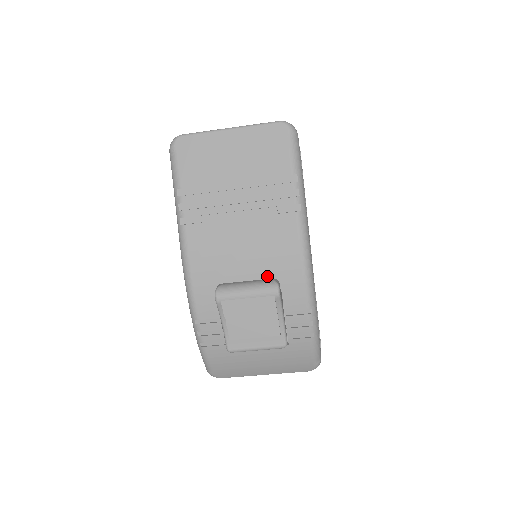
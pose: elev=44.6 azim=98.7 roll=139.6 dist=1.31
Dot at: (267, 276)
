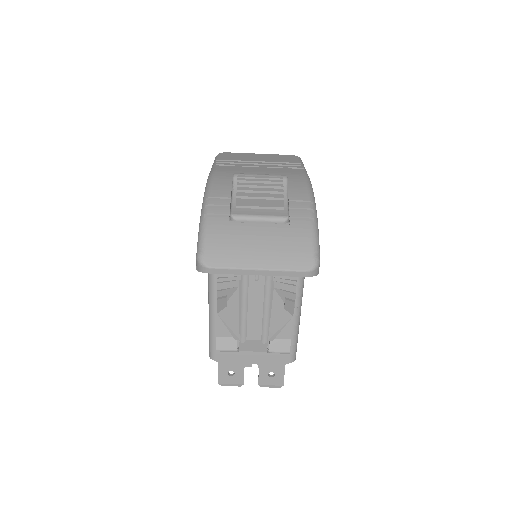
Dot at: occluded
